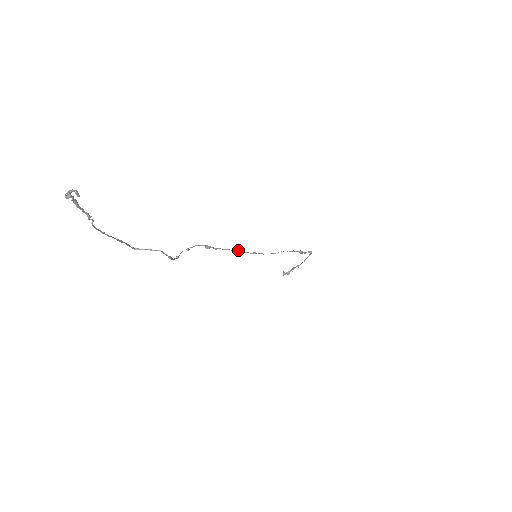
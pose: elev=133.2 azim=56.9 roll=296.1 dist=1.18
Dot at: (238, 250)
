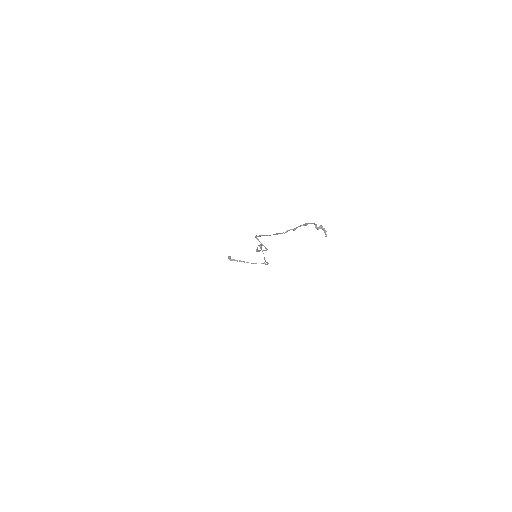
Dot at: occluded
